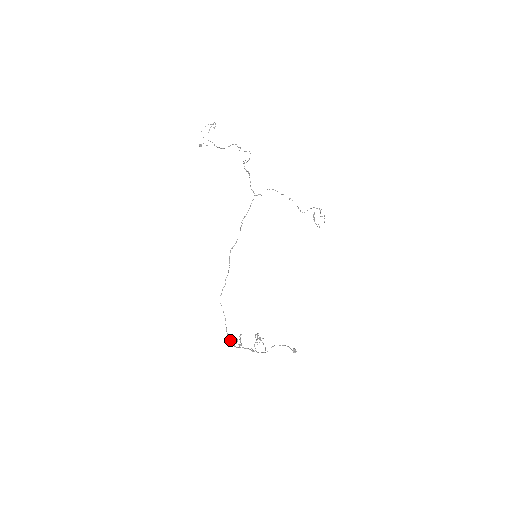
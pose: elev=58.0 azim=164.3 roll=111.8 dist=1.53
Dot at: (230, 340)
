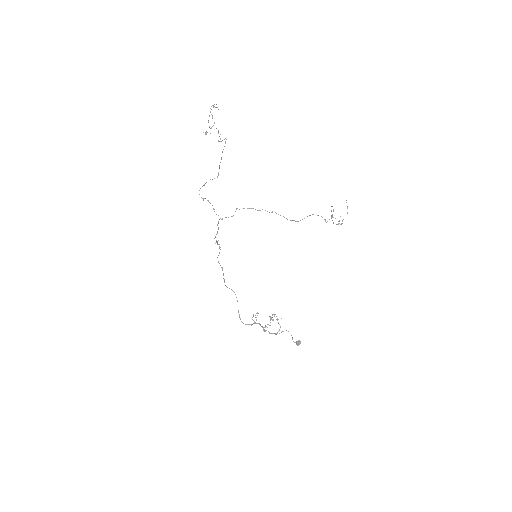
Dot at: occluded
